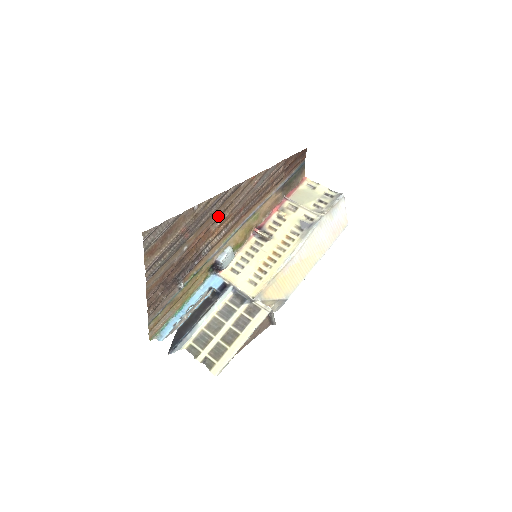
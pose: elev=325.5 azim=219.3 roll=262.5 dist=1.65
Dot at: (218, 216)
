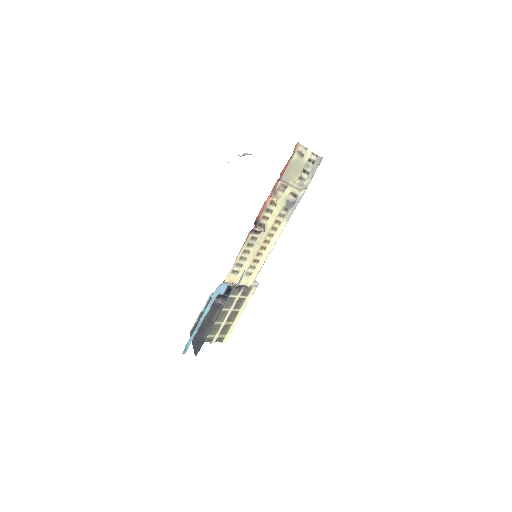
Dot at: occluded
